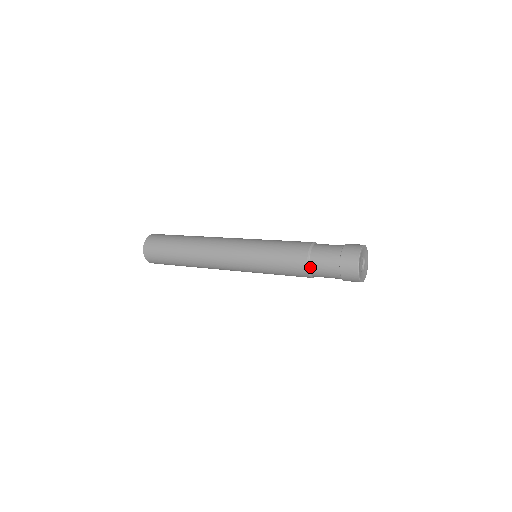
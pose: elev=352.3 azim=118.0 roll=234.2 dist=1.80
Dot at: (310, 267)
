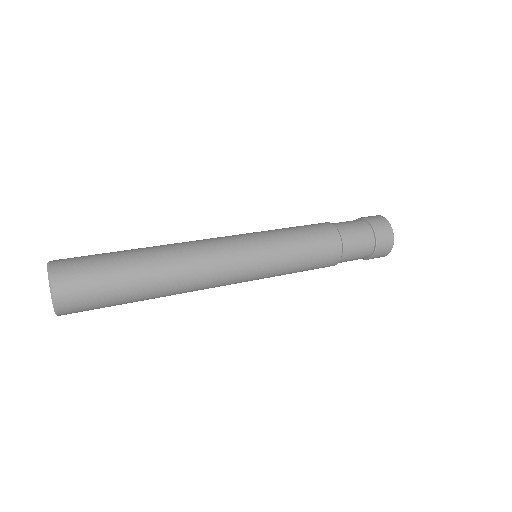
Dot at: (343, 242)
